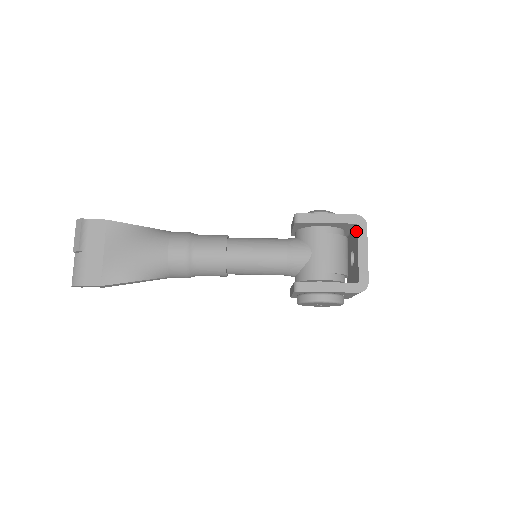
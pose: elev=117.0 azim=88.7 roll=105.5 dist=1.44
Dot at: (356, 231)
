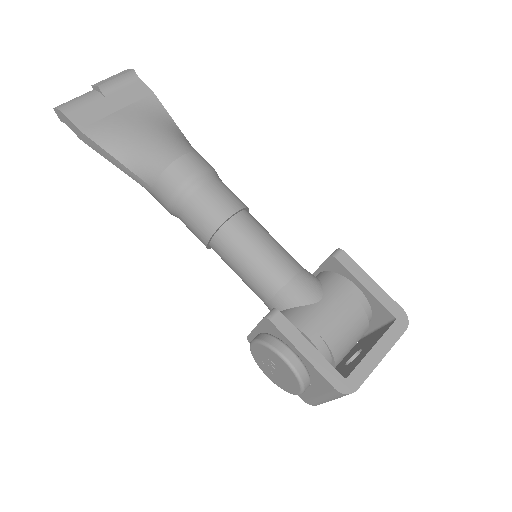
Dot at: (388, 326)
